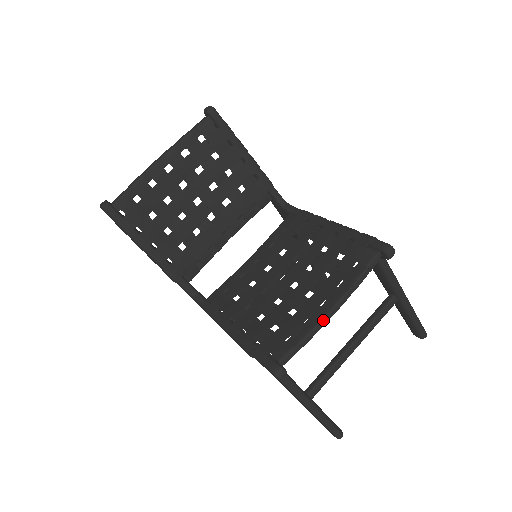
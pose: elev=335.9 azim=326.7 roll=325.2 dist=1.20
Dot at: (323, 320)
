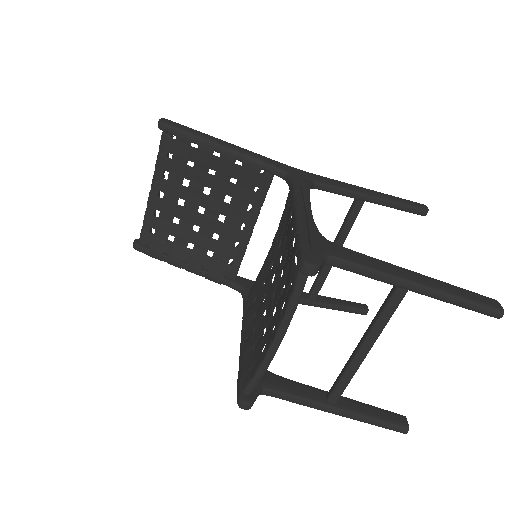
Dot at: (269, 351)
